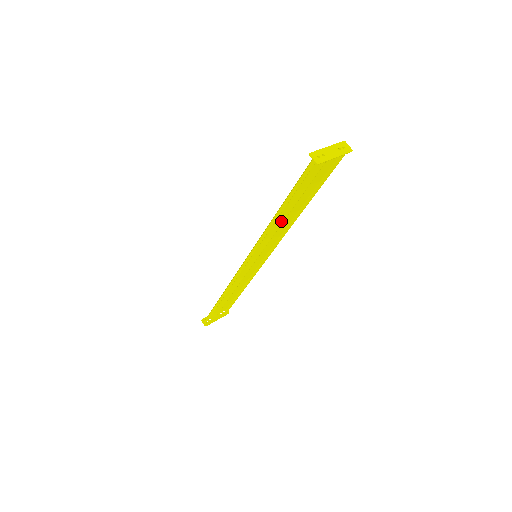
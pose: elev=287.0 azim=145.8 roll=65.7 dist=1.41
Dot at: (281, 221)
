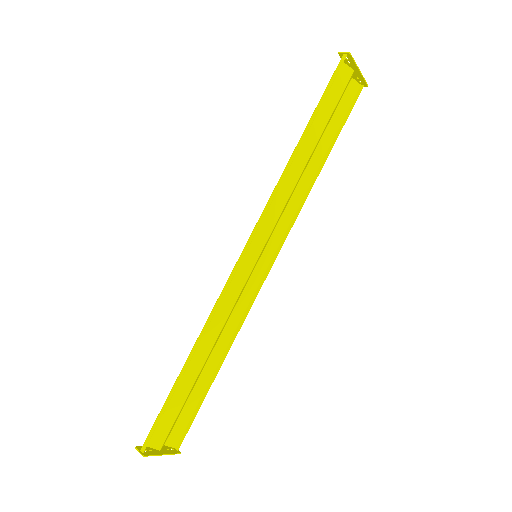
Dot at: (297, 175)
